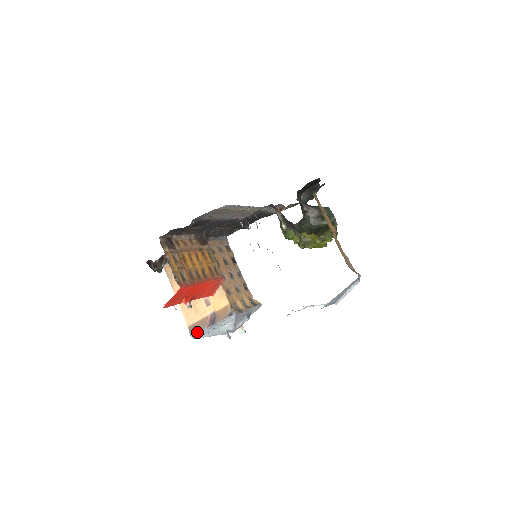
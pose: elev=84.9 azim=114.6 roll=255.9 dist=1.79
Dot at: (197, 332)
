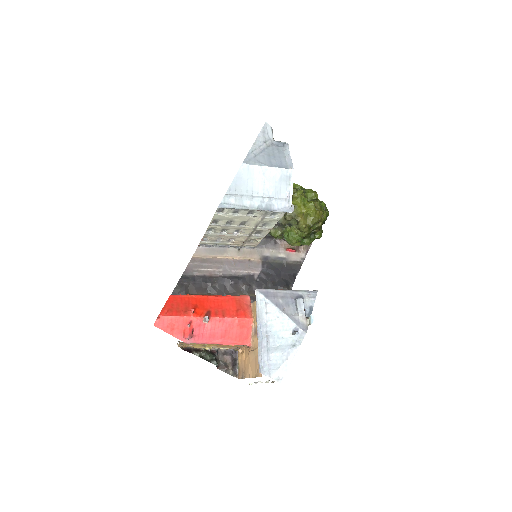
Dot at: (258, 358)
